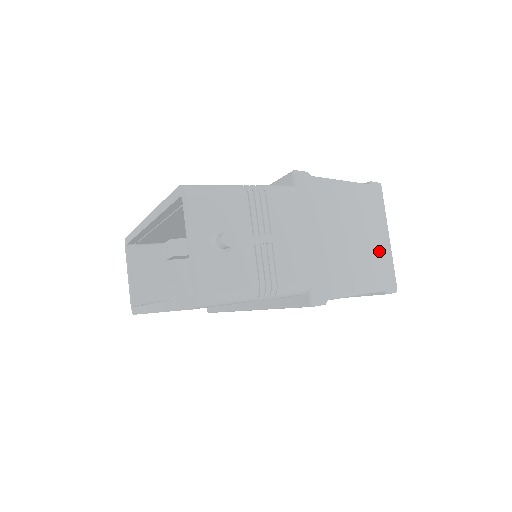
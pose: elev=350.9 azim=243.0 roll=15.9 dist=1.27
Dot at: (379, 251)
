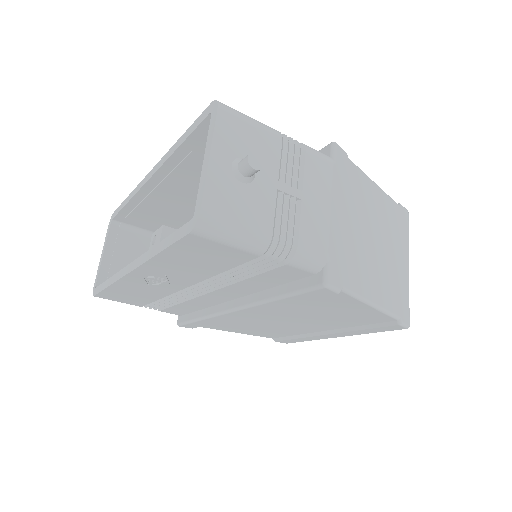
Dot at: (398, 274)
